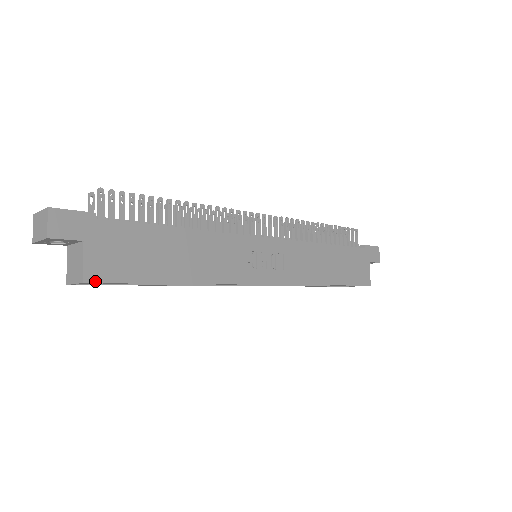
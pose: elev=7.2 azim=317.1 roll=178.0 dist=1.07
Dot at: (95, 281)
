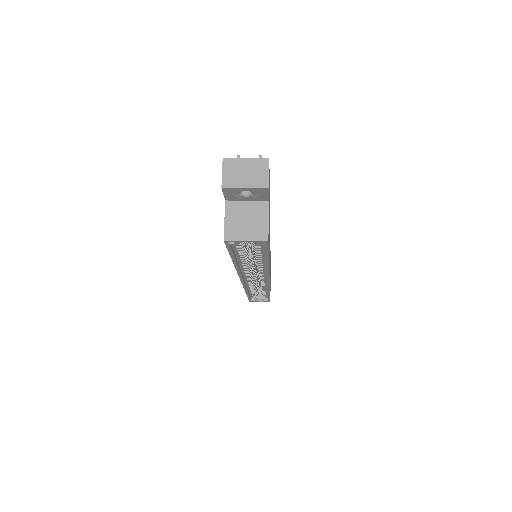
Dot at: (268, 242)
